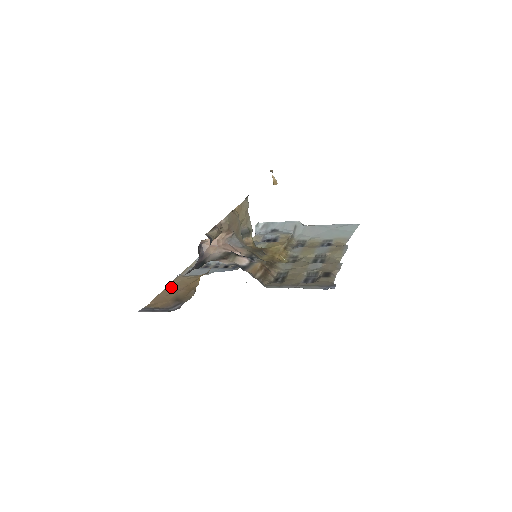
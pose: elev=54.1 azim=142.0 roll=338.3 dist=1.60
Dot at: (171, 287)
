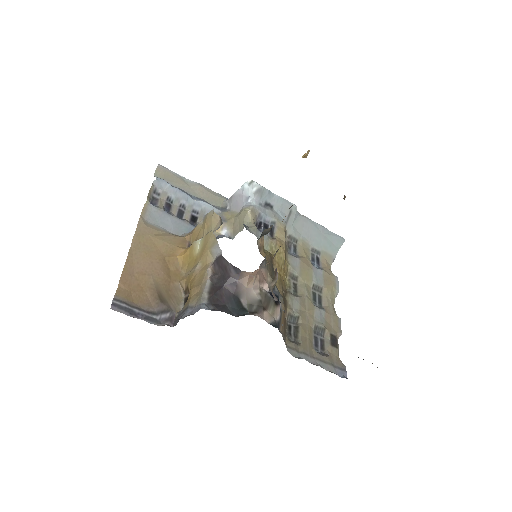
Dot at: (138, 251)
